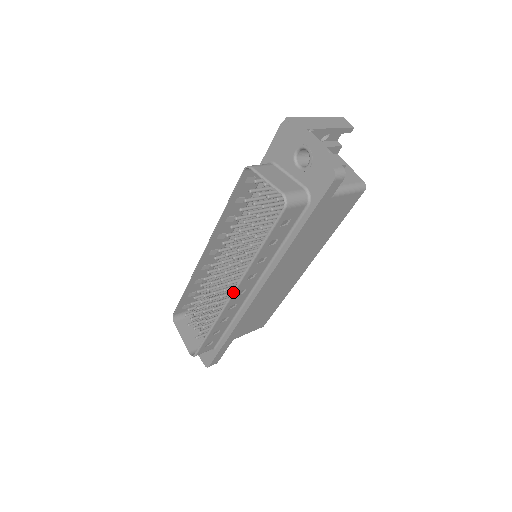
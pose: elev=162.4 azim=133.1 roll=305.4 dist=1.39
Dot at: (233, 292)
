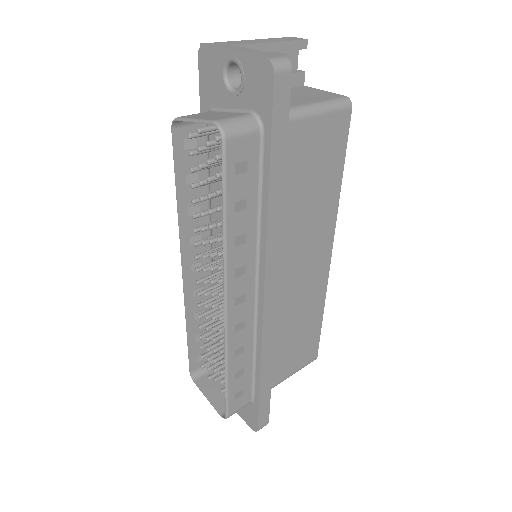
Dot at: (225, 301)
